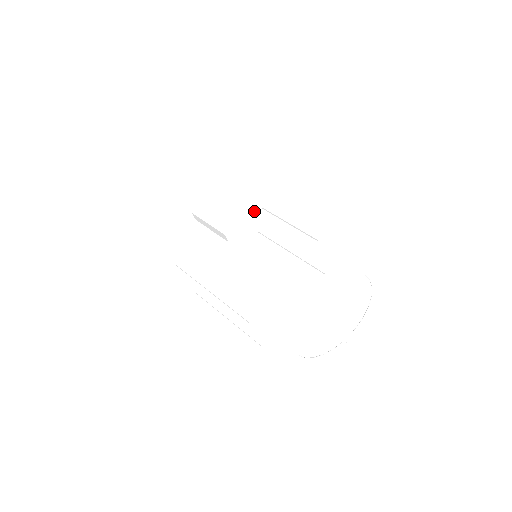
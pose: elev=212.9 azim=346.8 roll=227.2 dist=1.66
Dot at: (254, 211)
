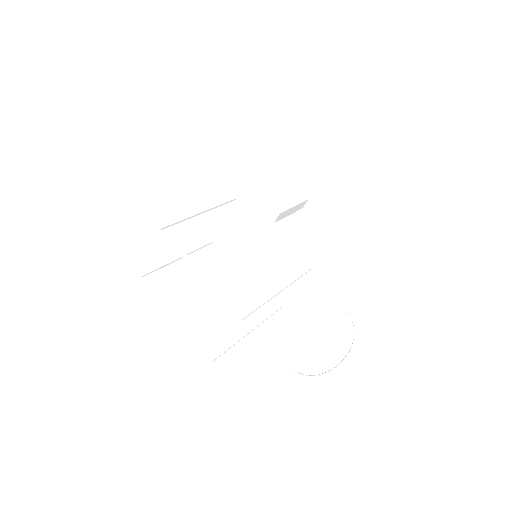
Dot at: (299, 207)
